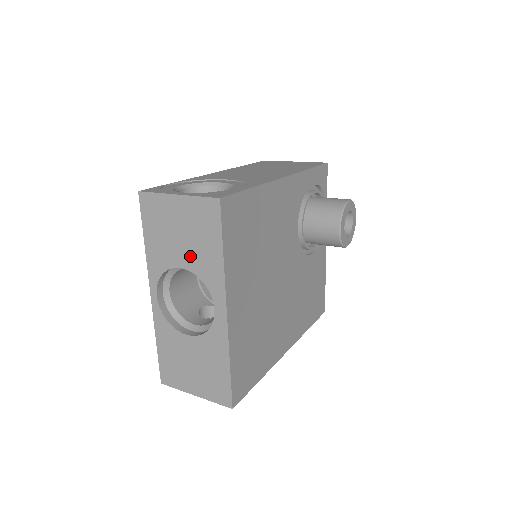
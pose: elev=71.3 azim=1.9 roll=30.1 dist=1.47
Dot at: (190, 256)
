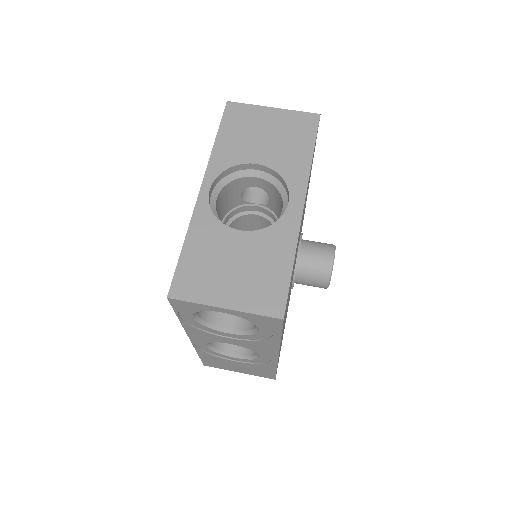
Dot at: (272, 154)
